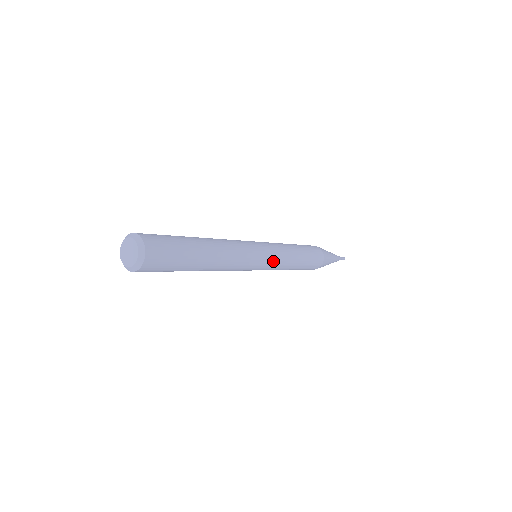
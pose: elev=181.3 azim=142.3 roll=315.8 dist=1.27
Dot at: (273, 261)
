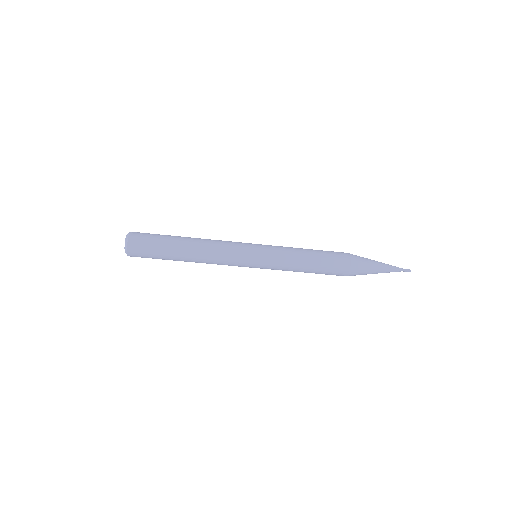
Dot at: (267, 246)
